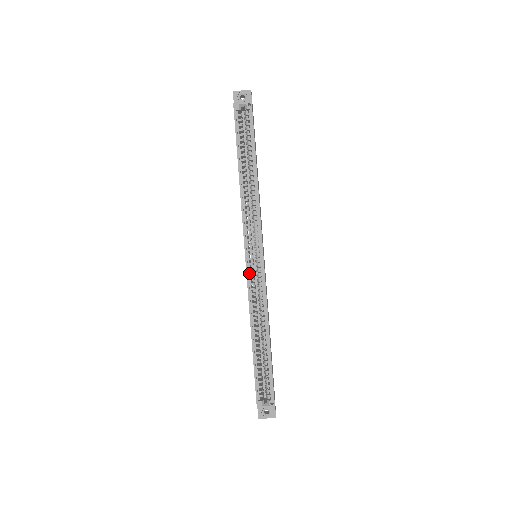
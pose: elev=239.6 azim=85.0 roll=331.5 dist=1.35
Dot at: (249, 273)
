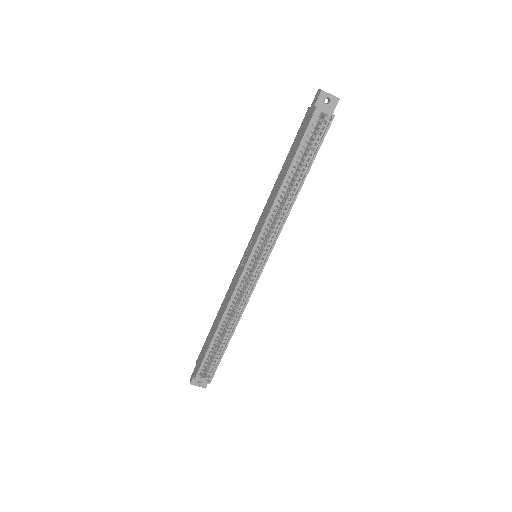
Dot at: (244, 273)
